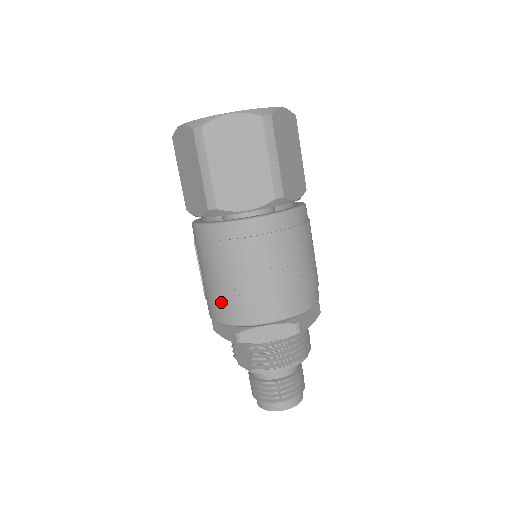
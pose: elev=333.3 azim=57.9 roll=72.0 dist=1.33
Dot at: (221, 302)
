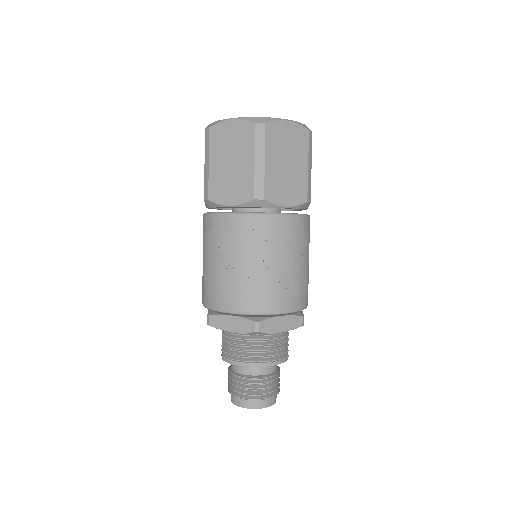
Dot at: (204, 285)
